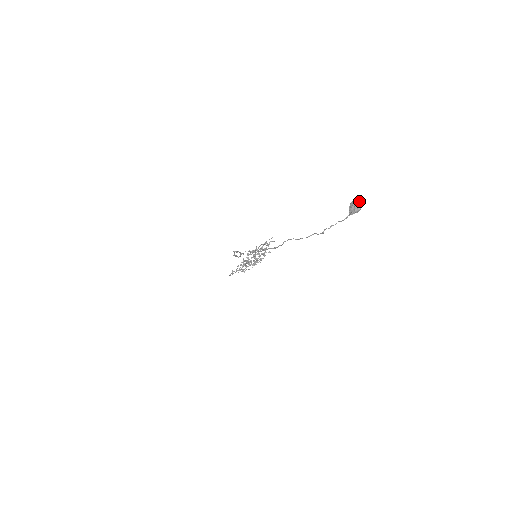
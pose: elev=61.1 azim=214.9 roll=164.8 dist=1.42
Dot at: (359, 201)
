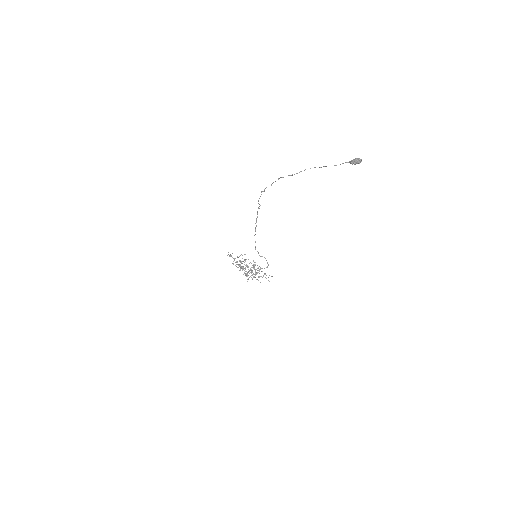
Dot at: (361, 159)
